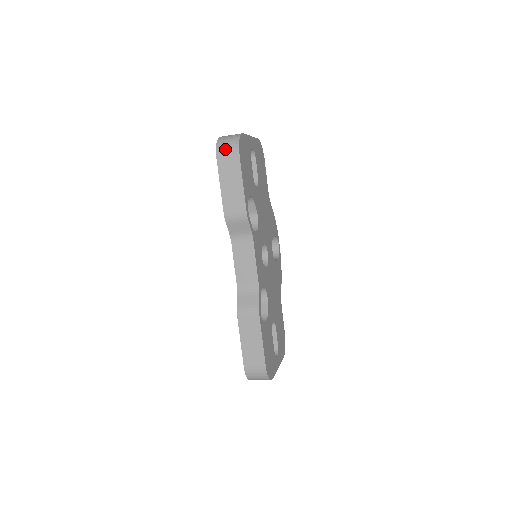
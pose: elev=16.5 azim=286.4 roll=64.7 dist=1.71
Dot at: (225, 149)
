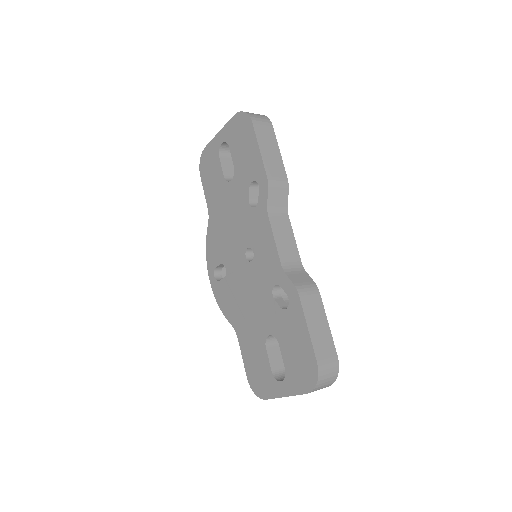
Dot at: (258, 118)
